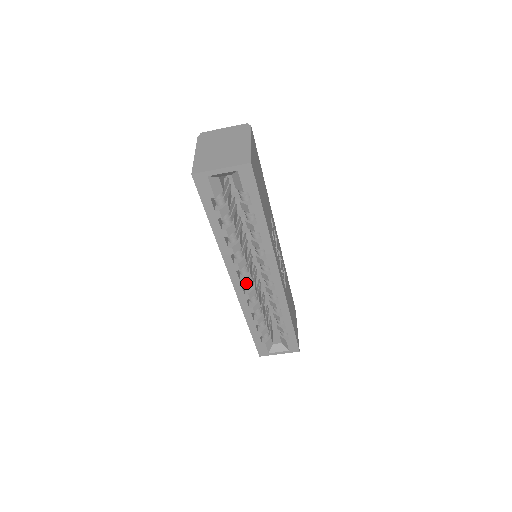
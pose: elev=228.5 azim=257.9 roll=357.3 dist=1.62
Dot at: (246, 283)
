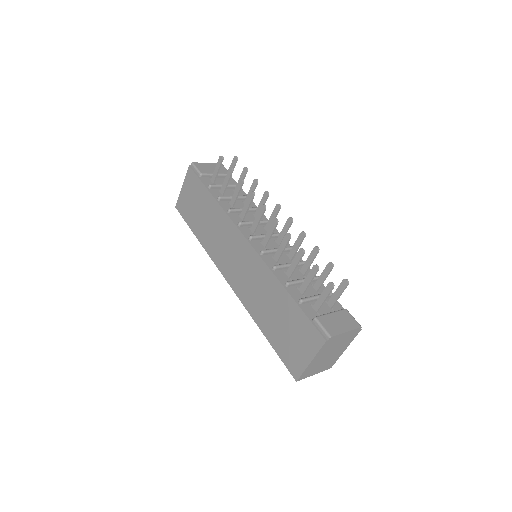
Dot at: occluded
